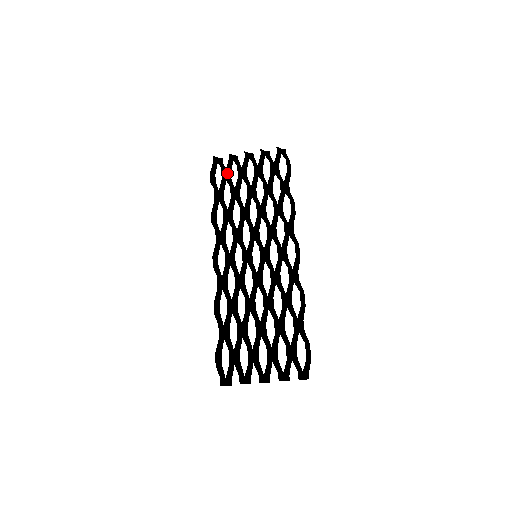
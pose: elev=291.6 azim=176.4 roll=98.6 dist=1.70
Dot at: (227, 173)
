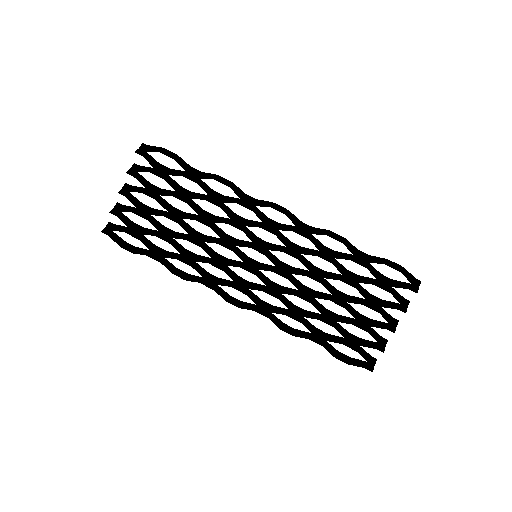
Dot at: (133, 228)
